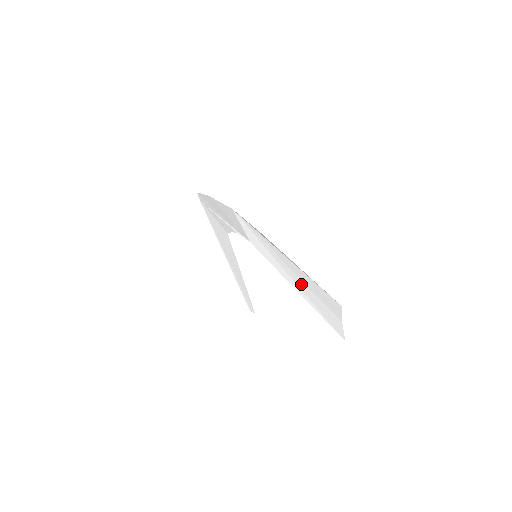
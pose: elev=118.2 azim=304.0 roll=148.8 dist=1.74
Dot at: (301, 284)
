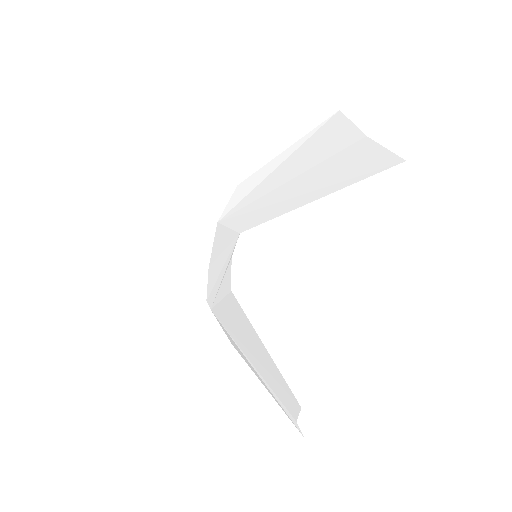
Dot at: (298, 185)
